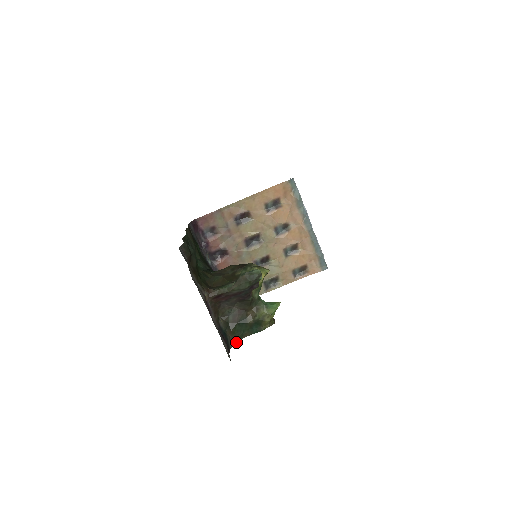
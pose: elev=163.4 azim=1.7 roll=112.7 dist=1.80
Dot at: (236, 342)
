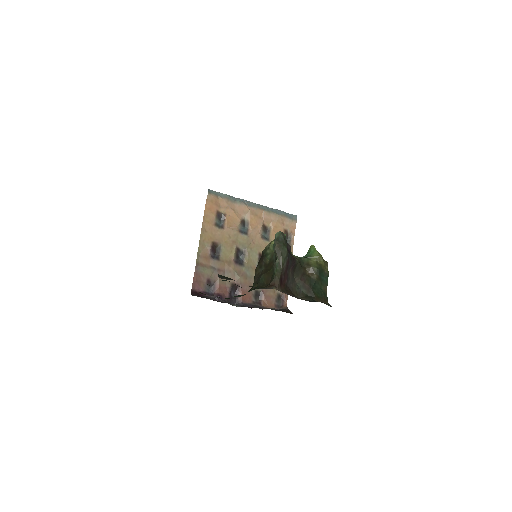
Dot at: (327, 301)
